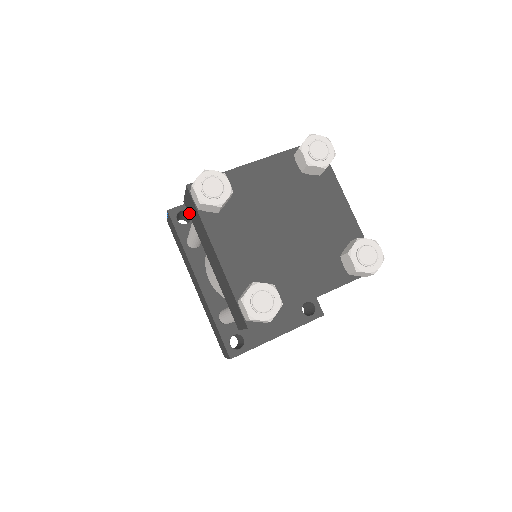
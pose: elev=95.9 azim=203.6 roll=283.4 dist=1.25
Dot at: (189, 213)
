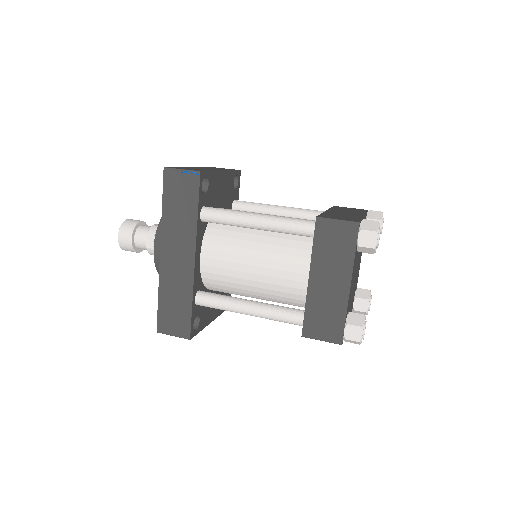
Dot at: (319, 231)
